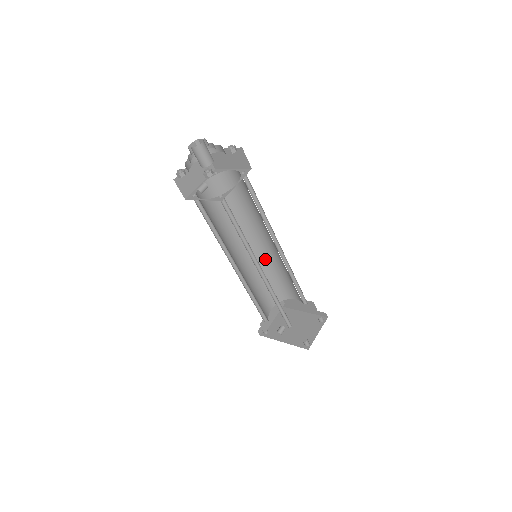
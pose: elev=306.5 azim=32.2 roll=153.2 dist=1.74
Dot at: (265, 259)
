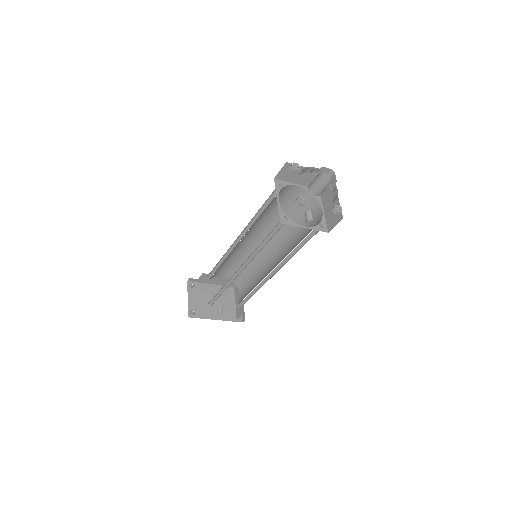
Dot at: (234, 250)
